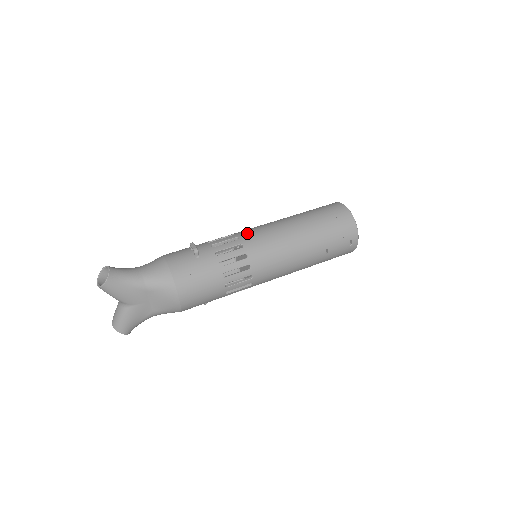
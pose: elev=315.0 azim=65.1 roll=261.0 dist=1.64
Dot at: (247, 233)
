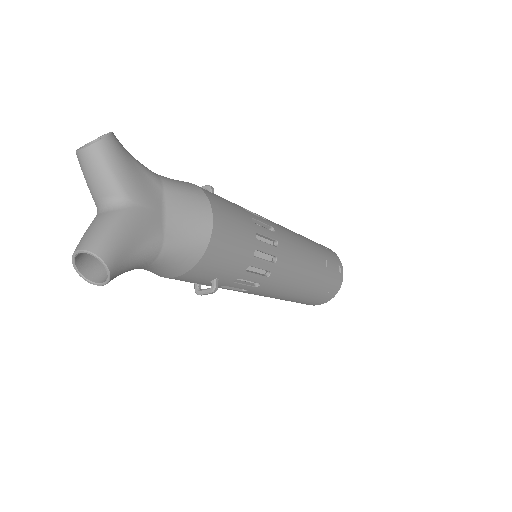
Dot at: occluded
